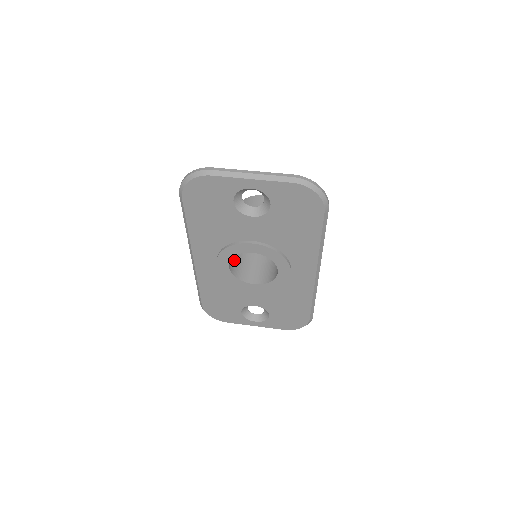
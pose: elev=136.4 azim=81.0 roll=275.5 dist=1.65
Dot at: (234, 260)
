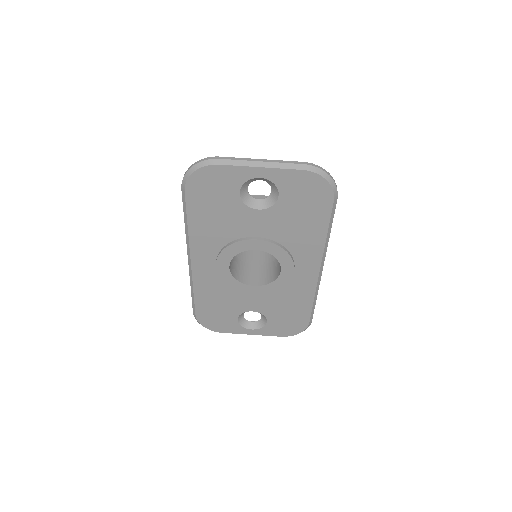
Dot at: (232, 262)
